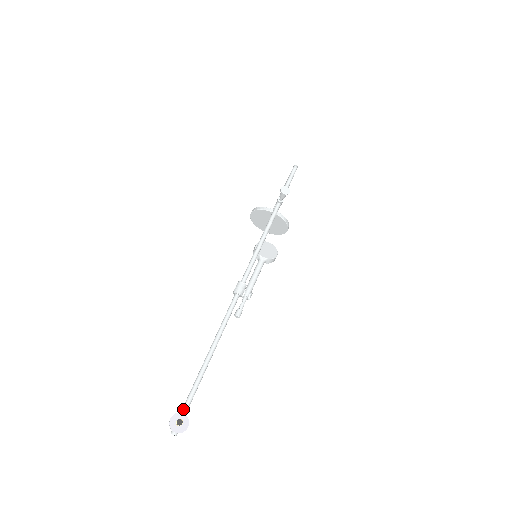
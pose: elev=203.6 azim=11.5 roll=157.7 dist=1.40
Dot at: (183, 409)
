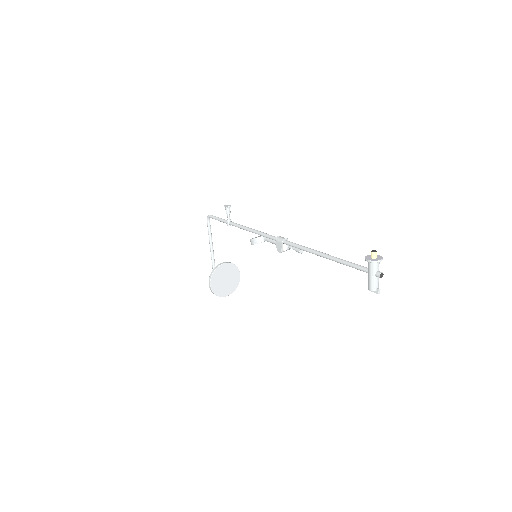
Dot at: (362, 267)
